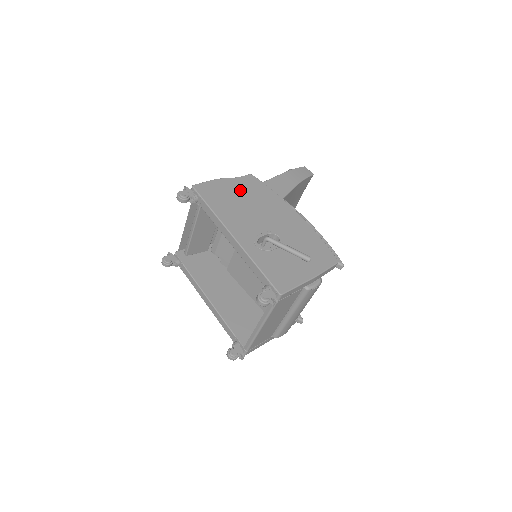
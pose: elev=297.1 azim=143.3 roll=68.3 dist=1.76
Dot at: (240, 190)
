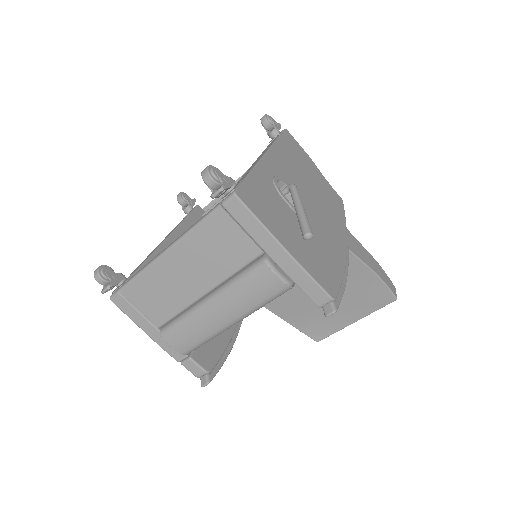
Dot at: (319, 180)
